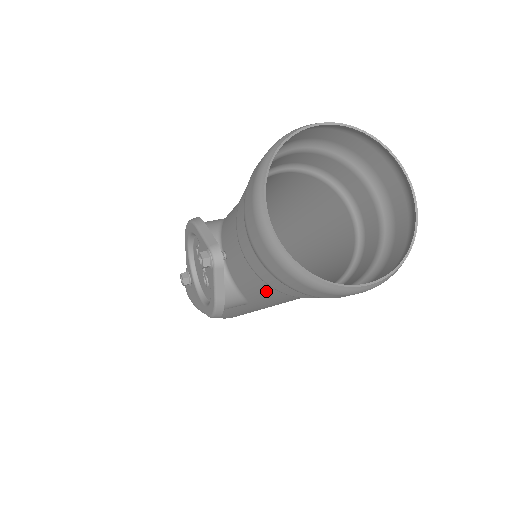
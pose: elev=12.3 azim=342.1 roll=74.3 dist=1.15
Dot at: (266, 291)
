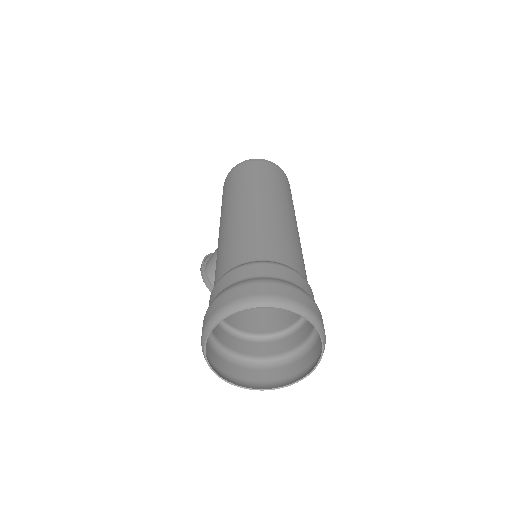
Dot at: (273, 321)
